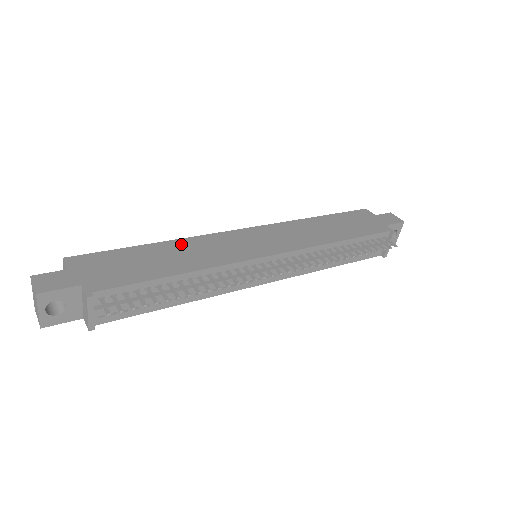
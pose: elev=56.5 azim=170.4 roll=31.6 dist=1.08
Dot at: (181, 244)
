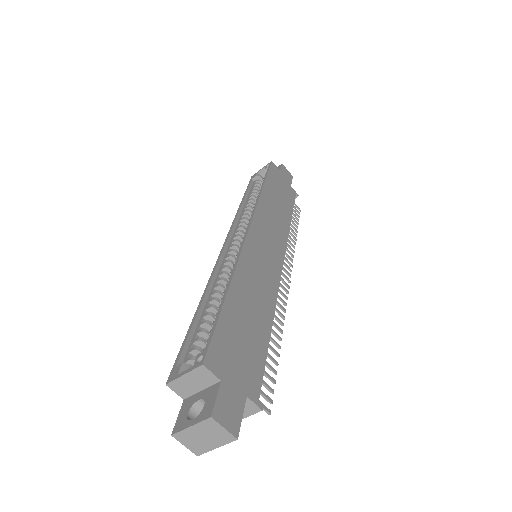
Dot at: (242, 279)
